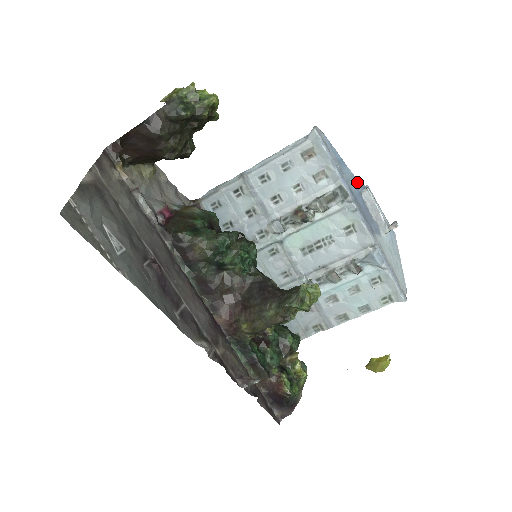
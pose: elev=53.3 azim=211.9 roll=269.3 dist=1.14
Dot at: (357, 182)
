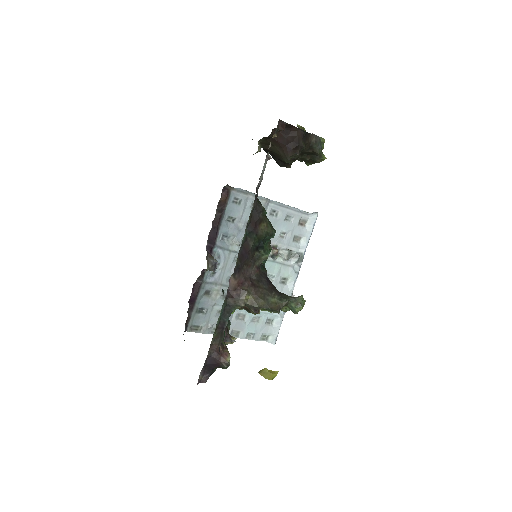
Dot at: occluded
